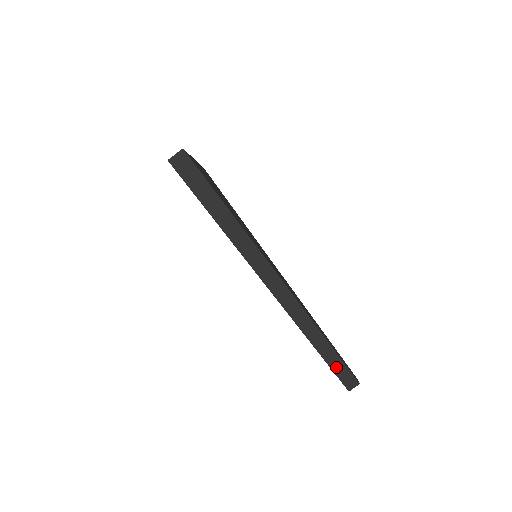
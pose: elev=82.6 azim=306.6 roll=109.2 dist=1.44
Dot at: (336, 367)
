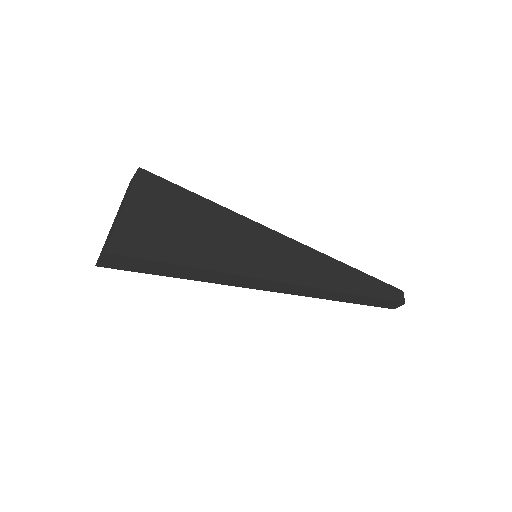
Dot at: (377, 304)
